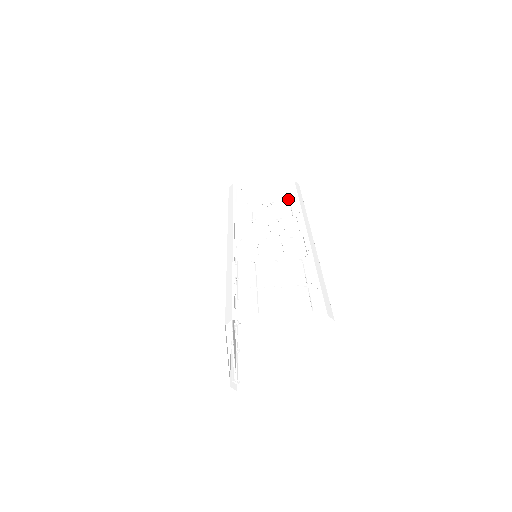
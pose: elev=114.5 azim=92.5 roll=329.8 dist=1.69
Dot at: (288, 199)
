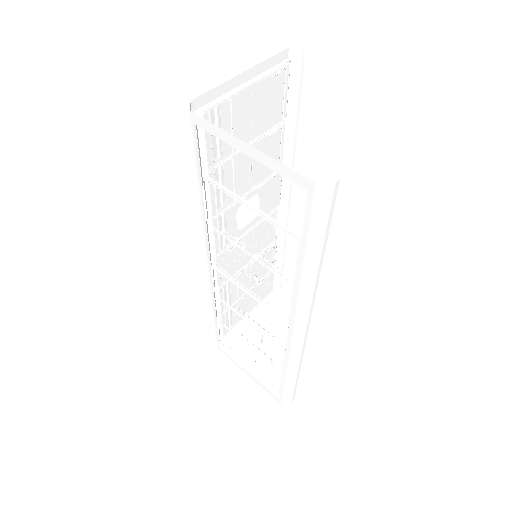
Dot at: (267, 274)
